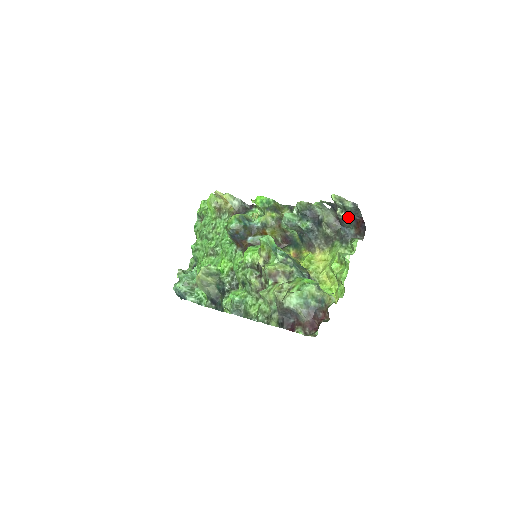
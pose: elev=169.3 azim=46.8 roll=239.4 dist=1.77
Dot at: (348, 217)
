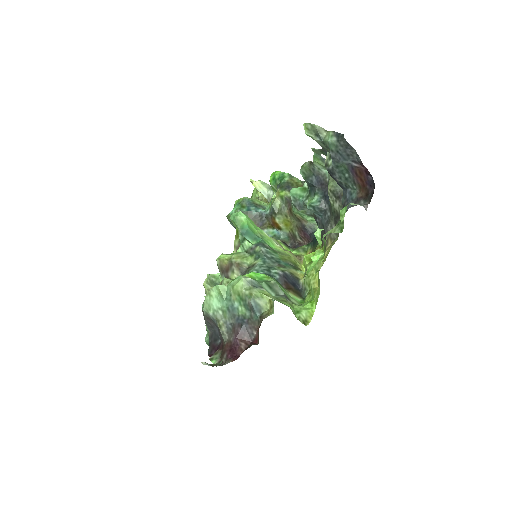
Dot at: (337, 164)
